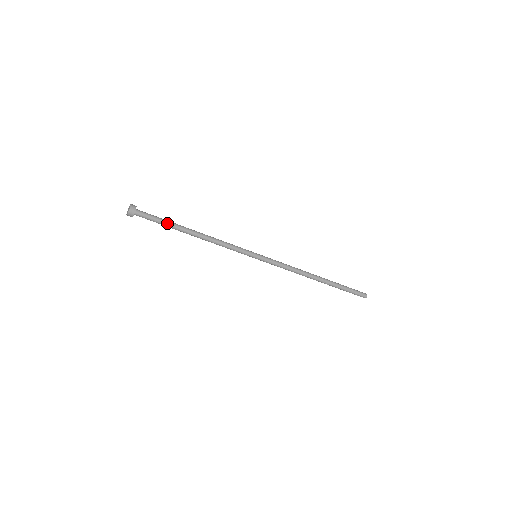
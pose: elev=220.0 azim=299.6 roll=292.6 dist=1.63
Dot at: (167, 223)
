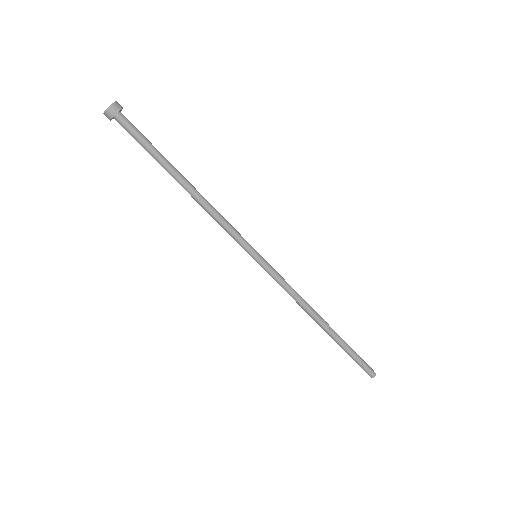
Dot at: (155, 152)
